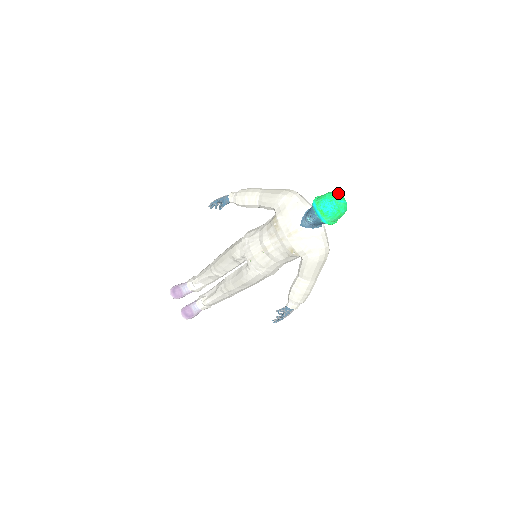
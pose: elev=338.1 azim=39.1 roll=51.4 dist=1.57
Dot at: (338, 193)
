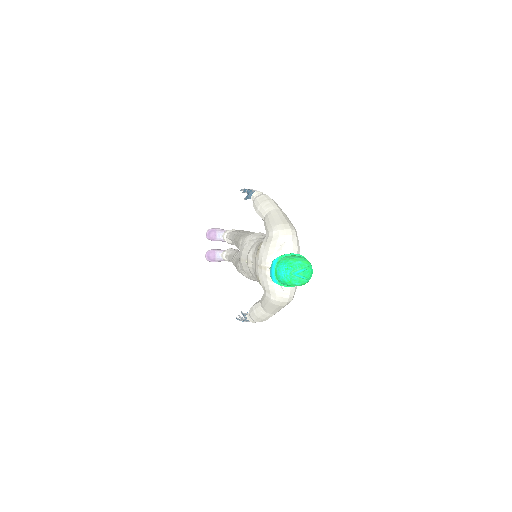
Dot at: (304, 264)
